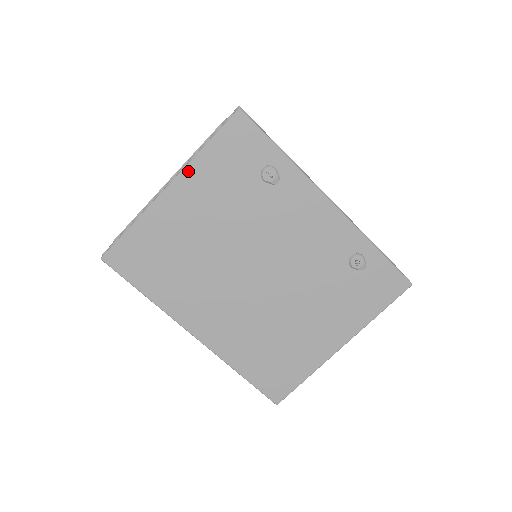
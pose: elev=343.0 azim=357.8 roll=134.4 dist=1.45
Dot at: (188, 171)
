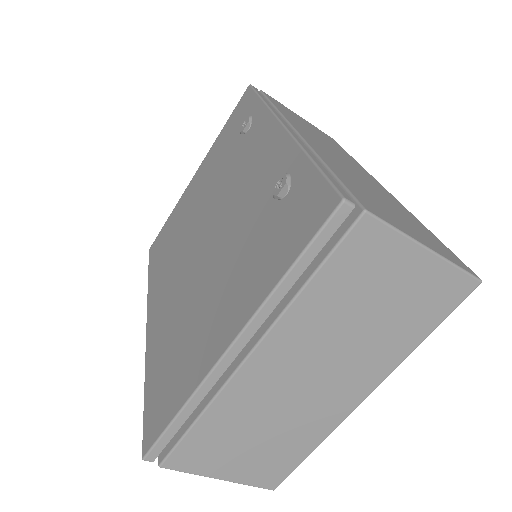
Dot at: (208, 154)
